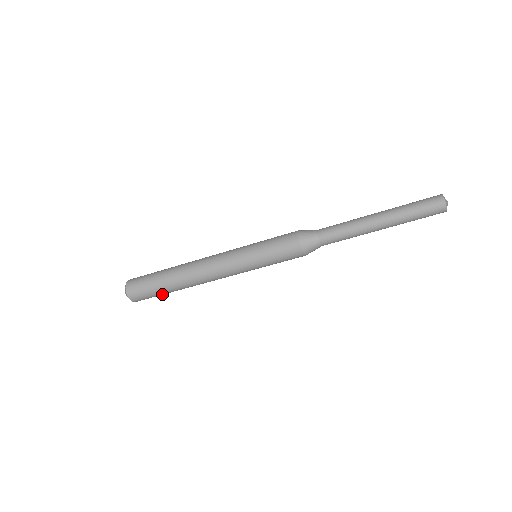
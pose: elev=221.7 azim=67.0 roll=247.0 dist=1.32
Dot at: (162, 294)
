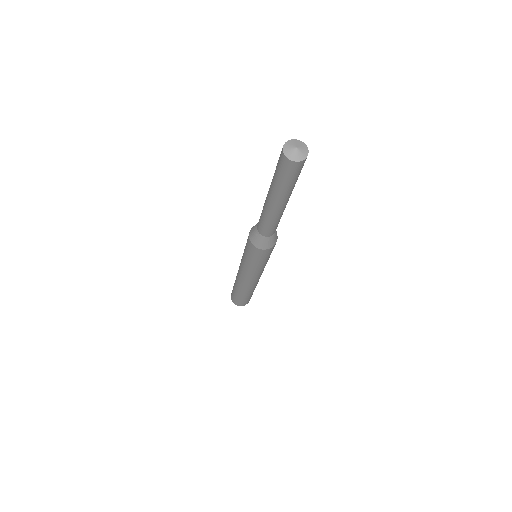
Dot at: occluded
